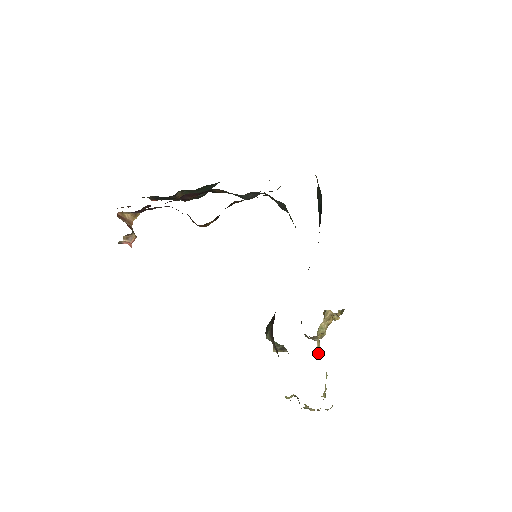
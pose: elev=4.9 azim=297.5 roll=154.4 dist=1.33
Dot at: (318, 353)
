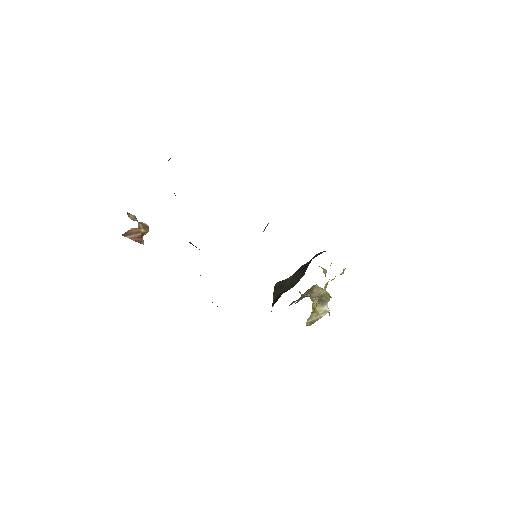
Dot at: occluded
